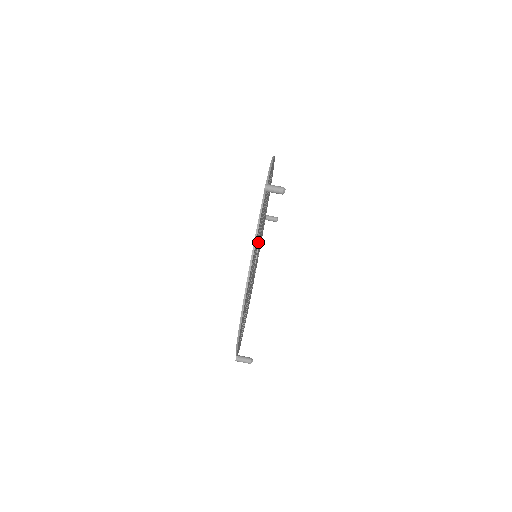
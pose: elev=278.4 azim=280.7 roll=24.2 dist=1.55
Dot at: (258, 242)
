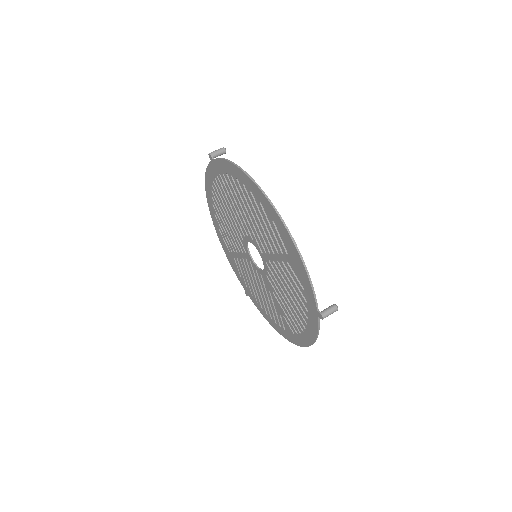
Dot at: (245, 230)
